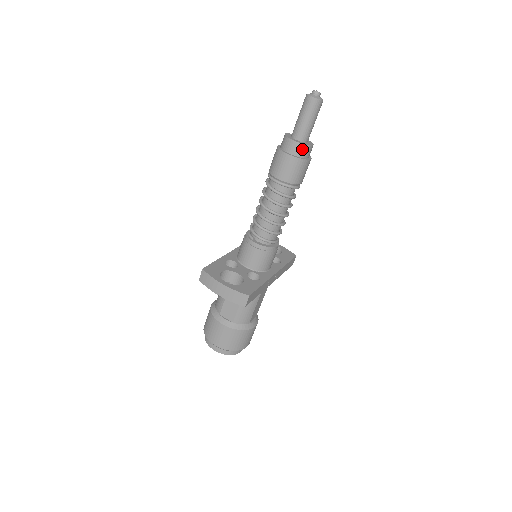
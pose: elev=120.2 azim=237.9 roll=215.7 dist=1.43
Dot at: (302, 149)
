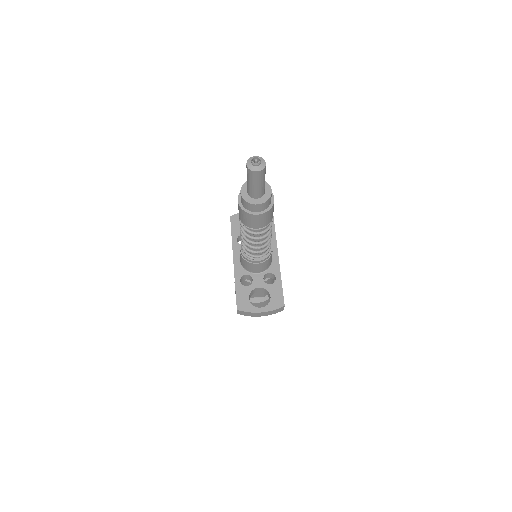
Dot at: (267, 203)
